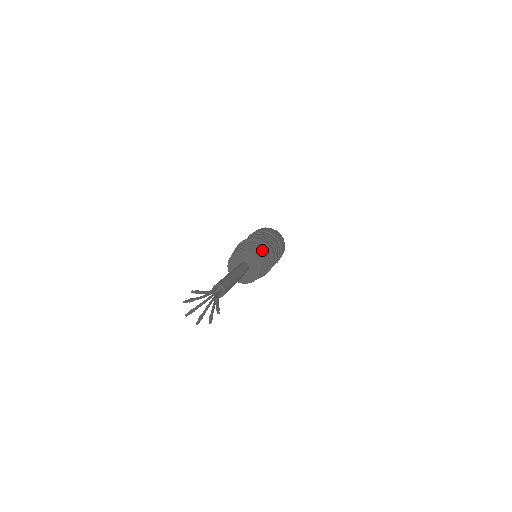
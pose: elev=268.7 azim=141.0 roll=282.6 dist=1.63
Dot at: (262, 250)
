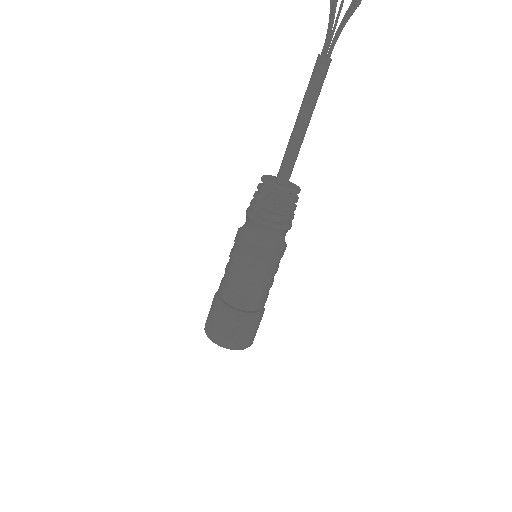
Dot at: occluded
